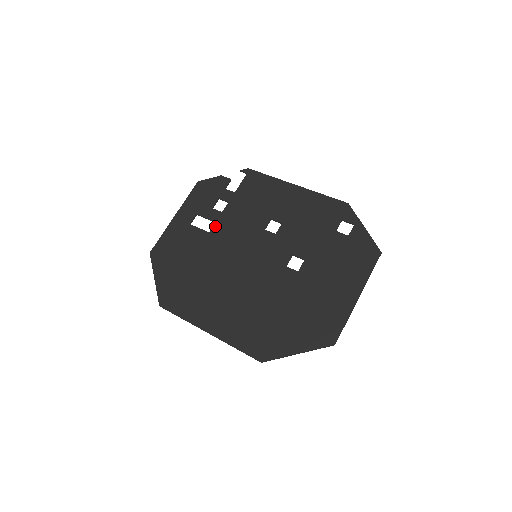
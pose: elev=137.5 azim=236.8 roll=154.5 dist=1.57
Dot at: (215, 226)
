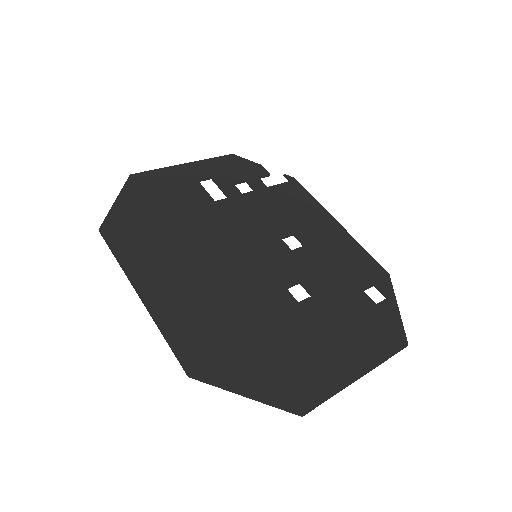
Dot at: (226, 200)
